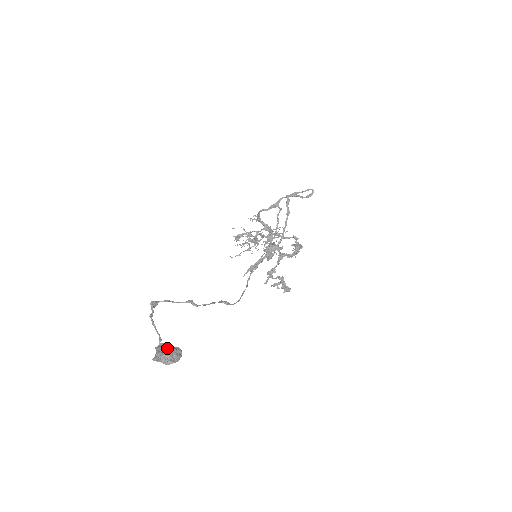
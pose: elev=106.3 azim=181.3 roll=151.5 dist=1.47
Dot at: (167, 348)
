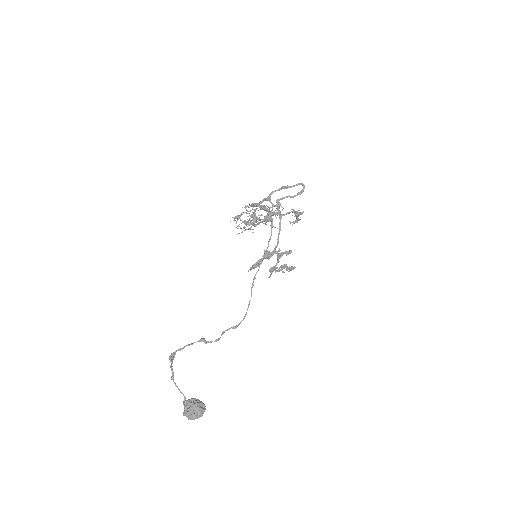
Dot at: (192, 407)
